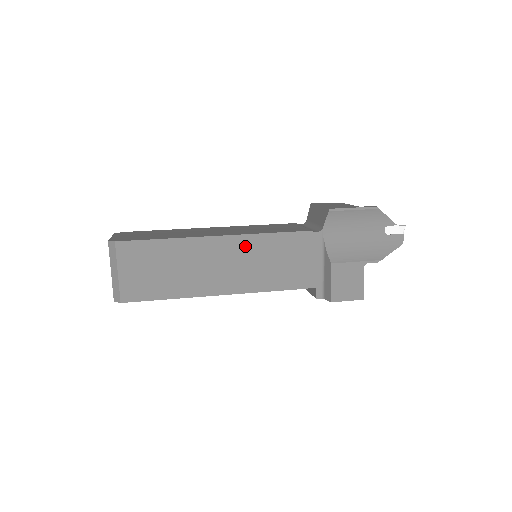
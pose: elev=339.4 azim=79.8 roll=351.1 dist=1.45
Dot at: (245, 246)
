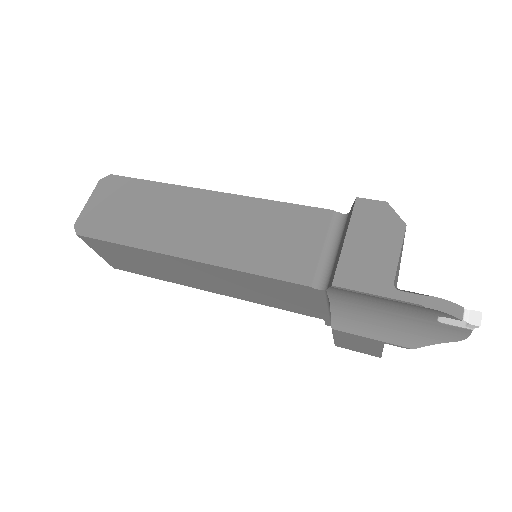
Dot at: (220, 273)
